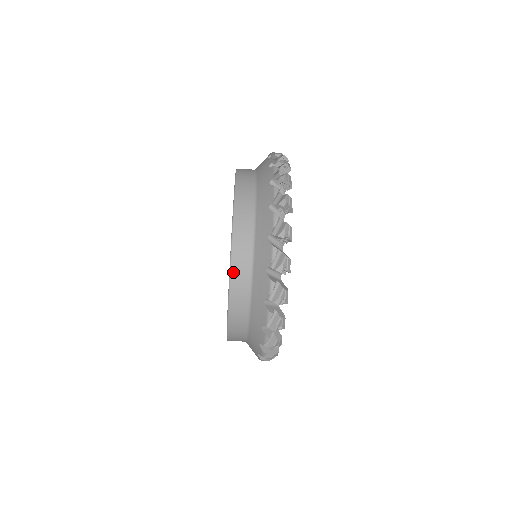
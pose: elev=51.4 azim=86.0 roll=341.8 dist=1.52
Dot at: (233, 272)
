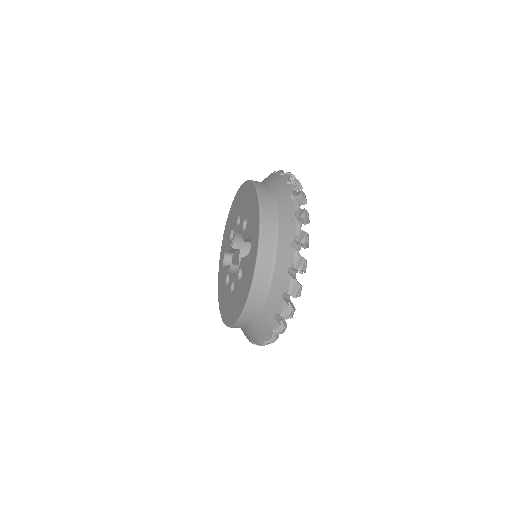
Dot at: (262, 224)
